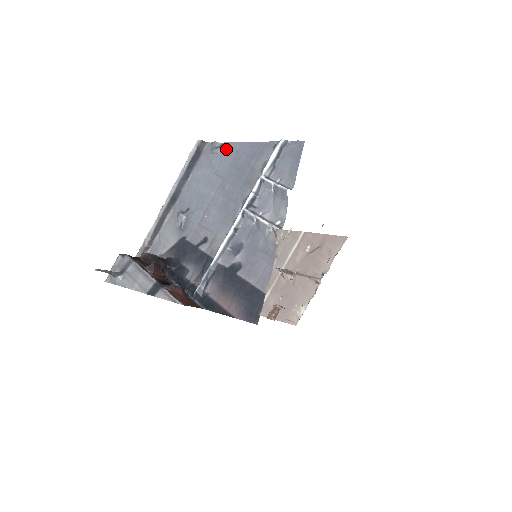
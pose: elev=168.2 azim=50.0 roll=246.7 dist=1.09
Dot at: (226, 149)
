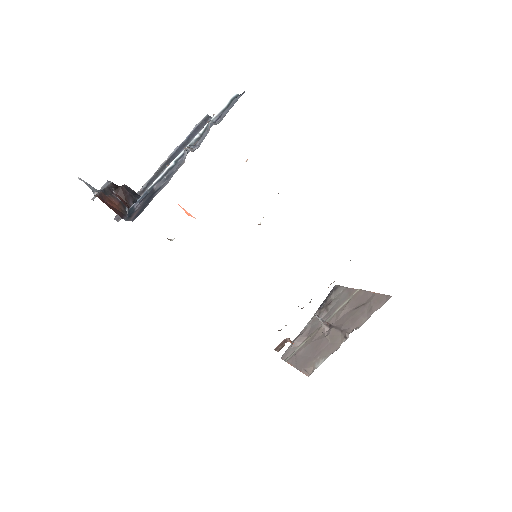
Dot at: occluded
